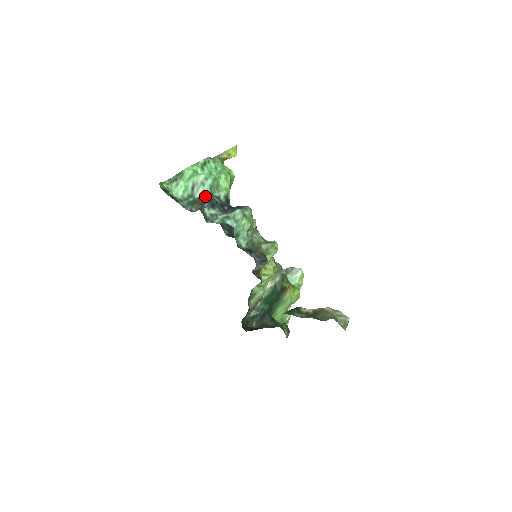
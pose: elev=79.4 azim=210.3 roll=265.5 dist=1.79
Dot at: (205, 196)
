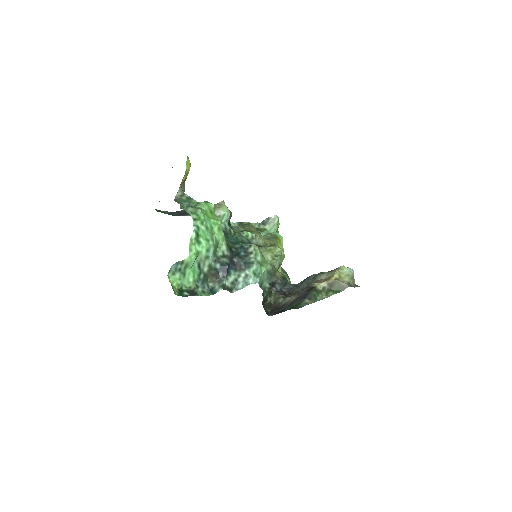
Dot at: (214, 265)
